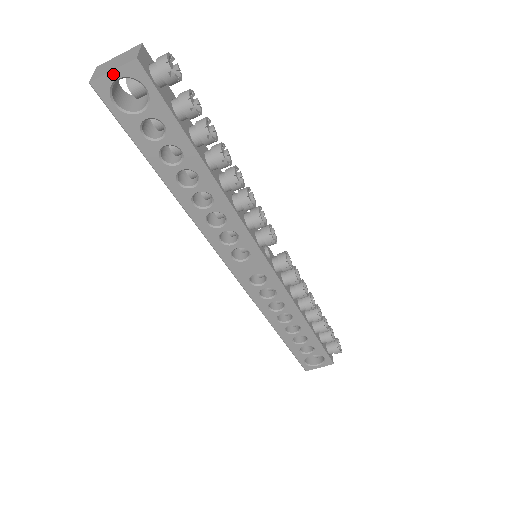
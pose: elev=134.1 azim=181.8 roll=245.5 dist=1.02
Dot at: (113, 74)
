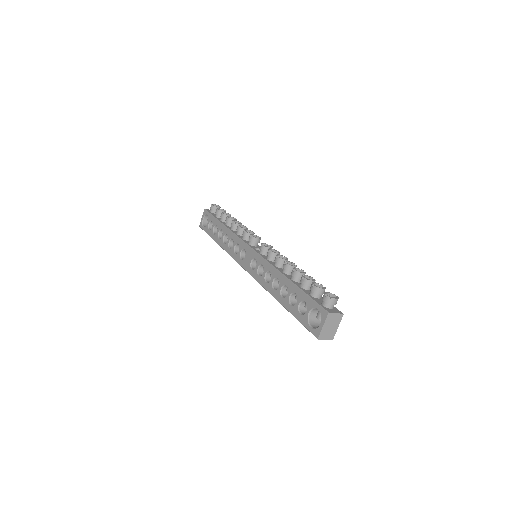
Dot at: (202, 218)
